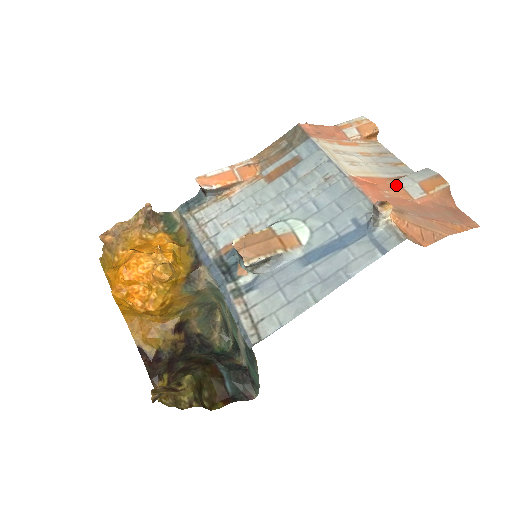
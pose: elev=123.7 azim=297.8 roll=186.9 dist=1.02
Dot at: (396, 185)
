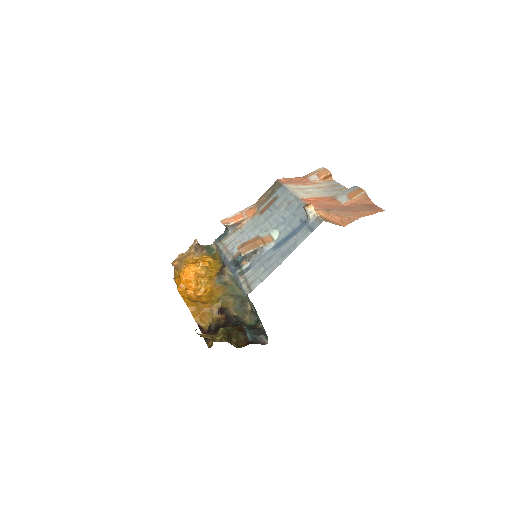
Dot at: (333, 199)
